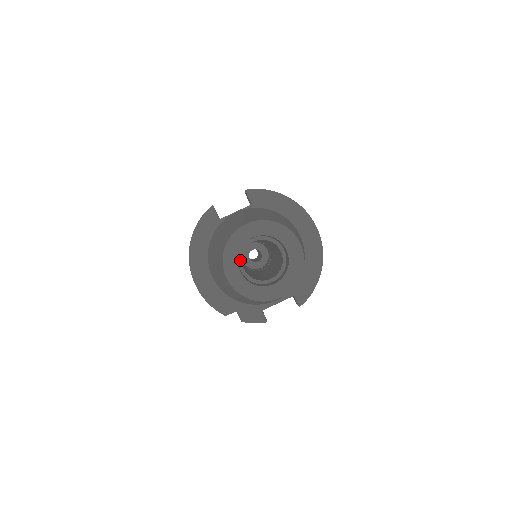
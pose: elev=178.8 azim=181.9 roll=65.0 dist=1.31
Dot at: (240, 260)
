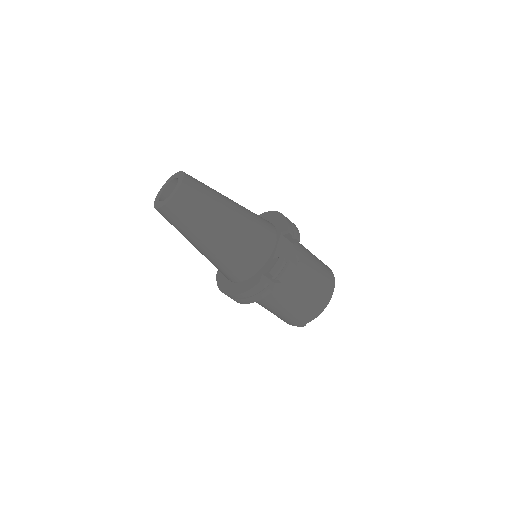
Dot at: occluded
